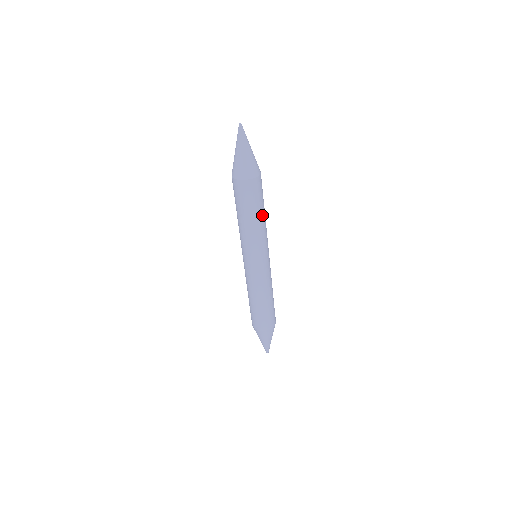
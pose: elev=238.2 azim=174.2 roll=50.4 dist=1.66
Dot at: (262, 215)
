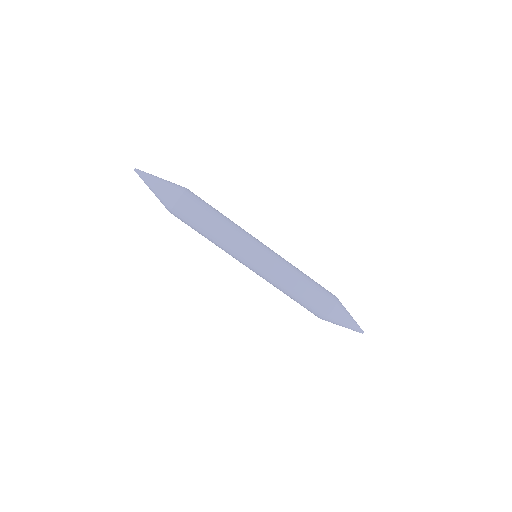
Dot at: (217, 221)
